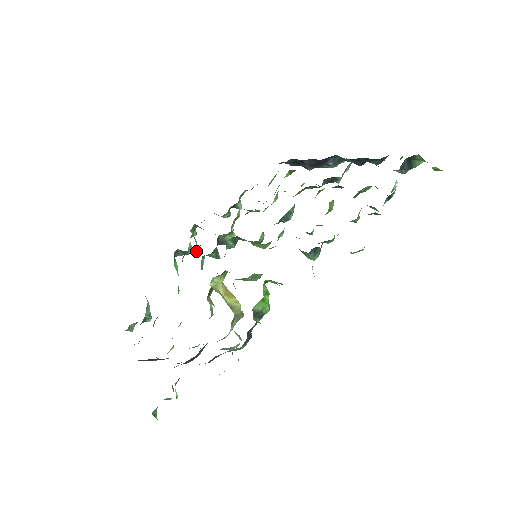
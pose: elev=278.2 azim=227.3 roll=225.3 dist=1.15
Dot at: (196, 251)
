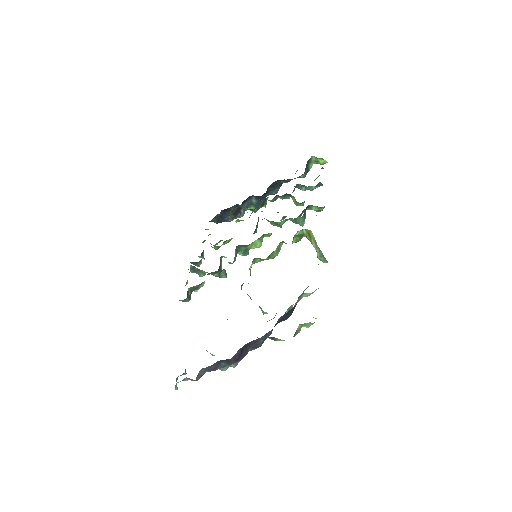
Dot at: occluded
